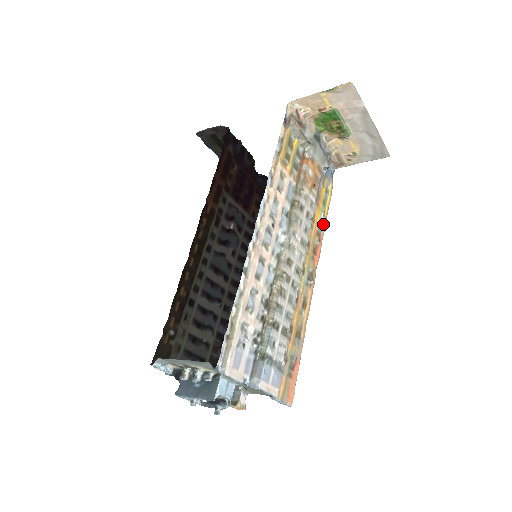
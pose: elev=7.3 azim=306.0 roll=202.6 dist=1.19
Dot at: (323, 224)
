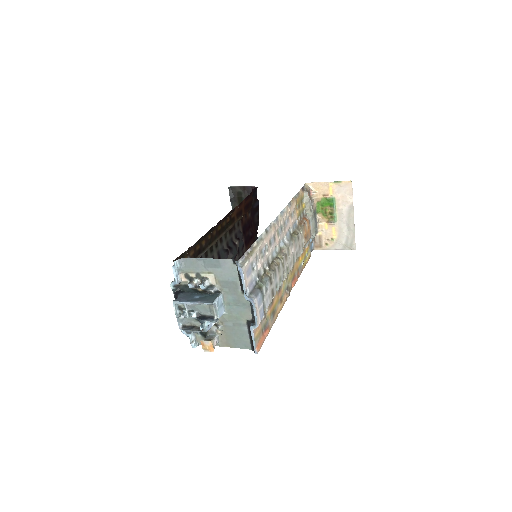
Dot at: (301, 269)
